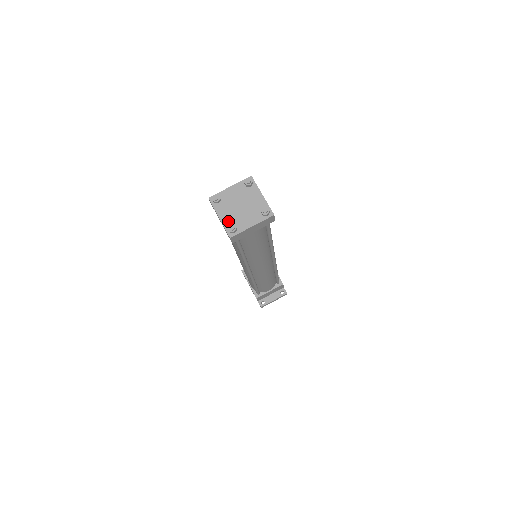
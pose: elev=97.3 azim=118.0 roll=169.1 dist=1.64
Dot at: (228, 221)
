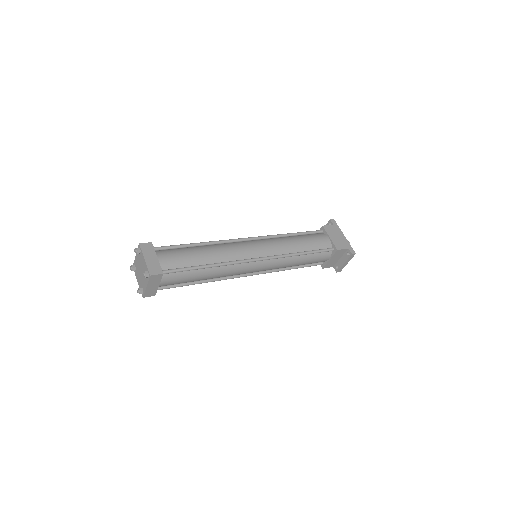
Dot at: (140, 284)
